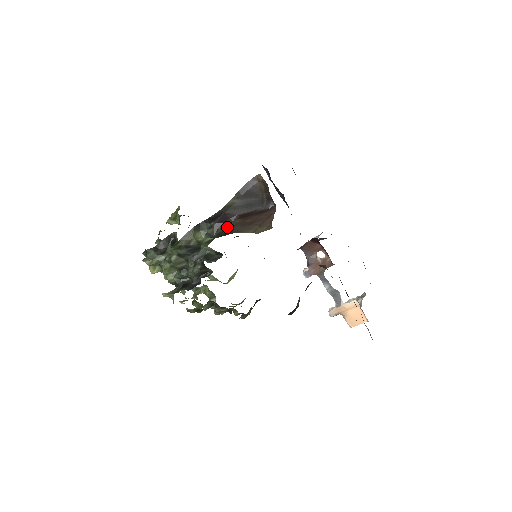
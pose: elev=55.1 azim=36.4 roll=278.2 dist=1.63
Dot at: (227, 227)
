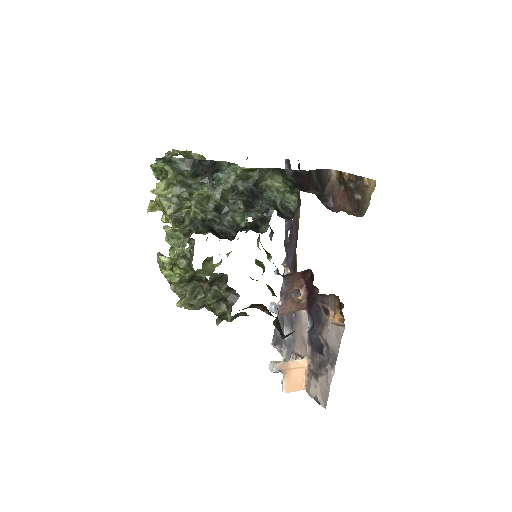
Dot at: occluded
